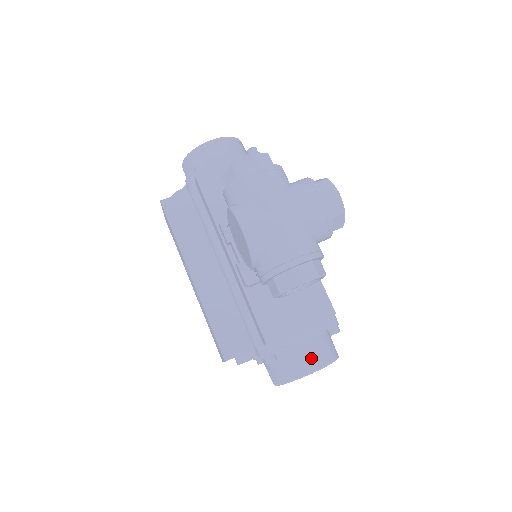
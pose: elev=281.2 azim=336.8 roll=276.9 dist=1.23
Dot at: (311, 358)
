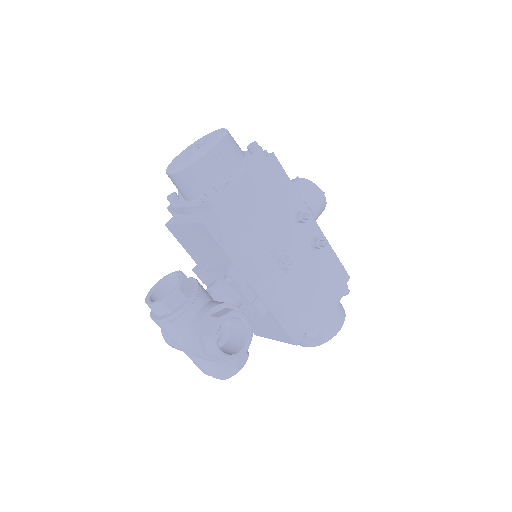
Dot at: occluded
